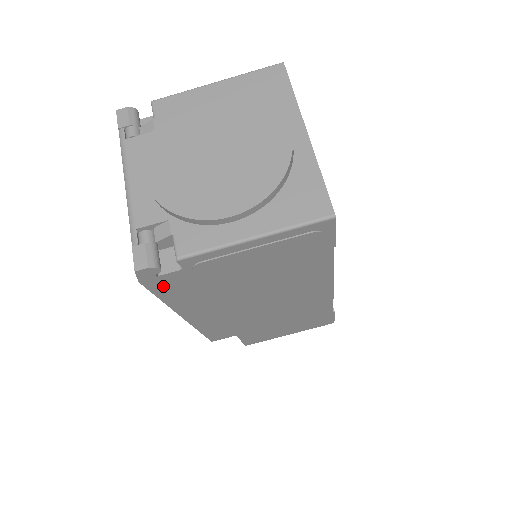
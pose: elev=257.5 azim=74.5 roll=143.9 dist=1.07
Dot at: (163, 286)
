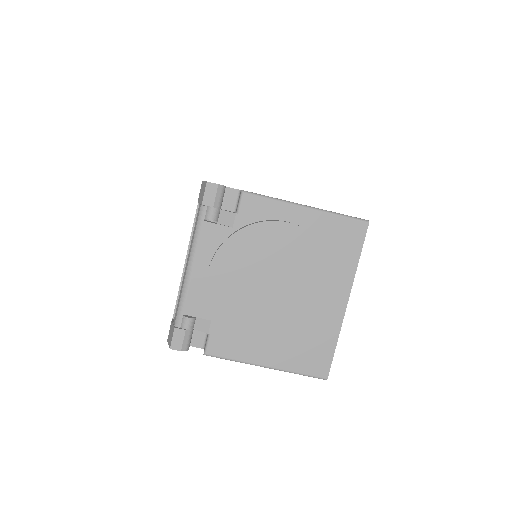
Dot at: occluded
